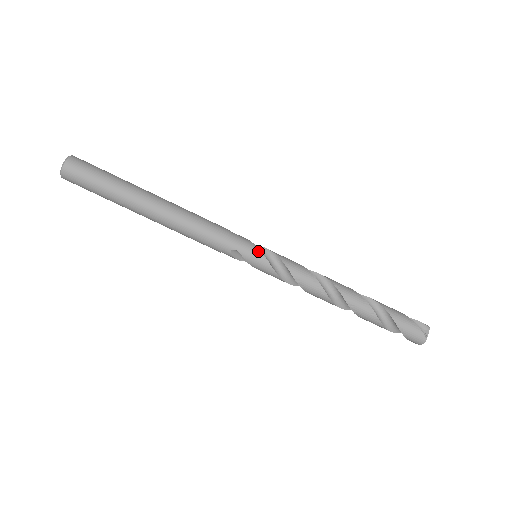
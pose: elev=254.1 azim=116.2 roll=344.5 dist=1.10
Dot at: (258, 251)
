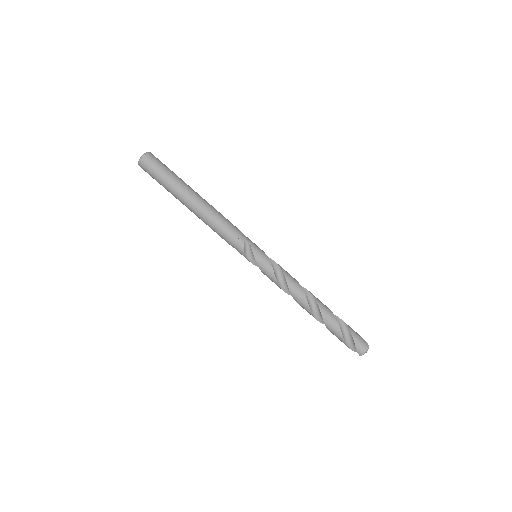
Dot at: occluded
